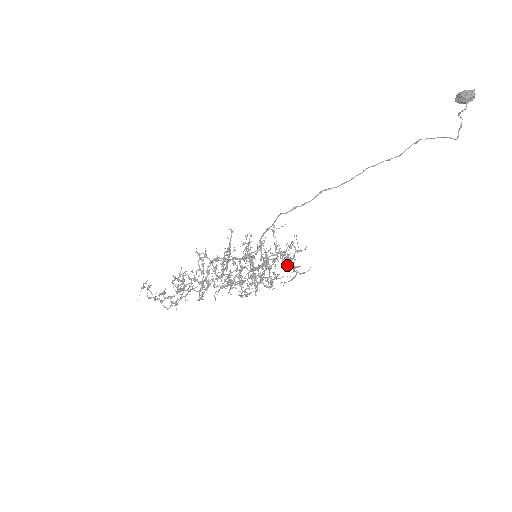
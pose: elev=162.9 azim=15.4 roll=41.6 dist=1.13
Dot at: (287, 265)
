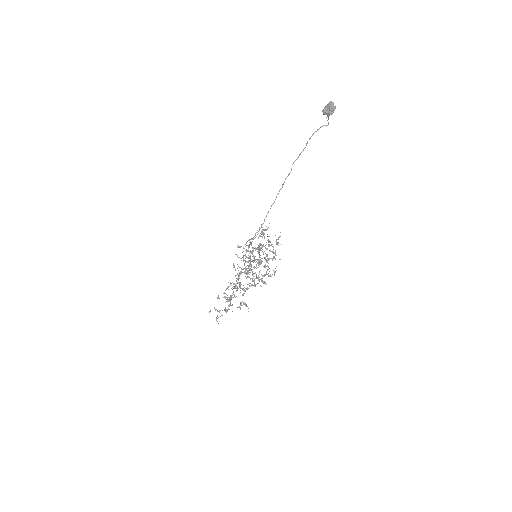
Dot at: occluded
